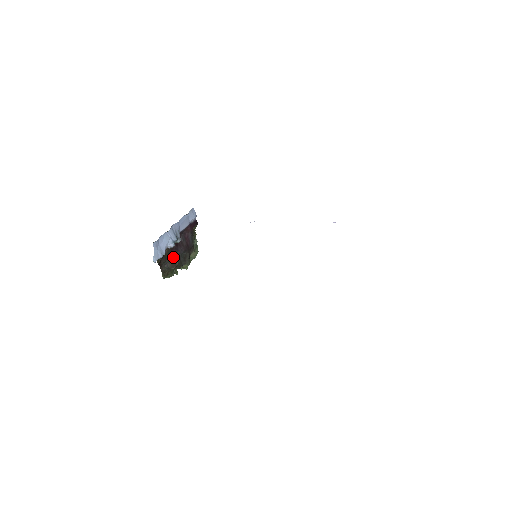
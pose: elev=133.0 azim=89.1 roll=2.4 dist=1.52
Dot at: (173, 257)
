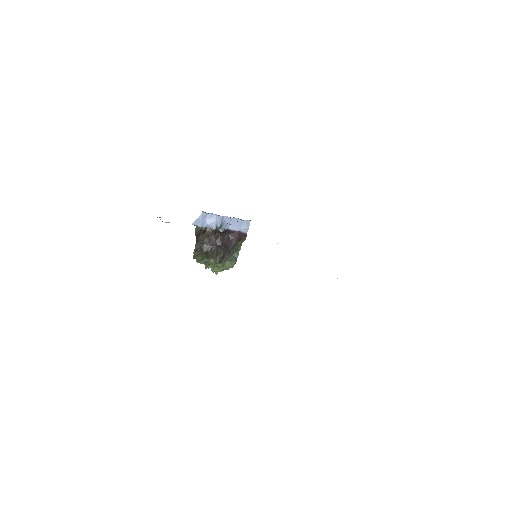
Dot at: (210, 242)
